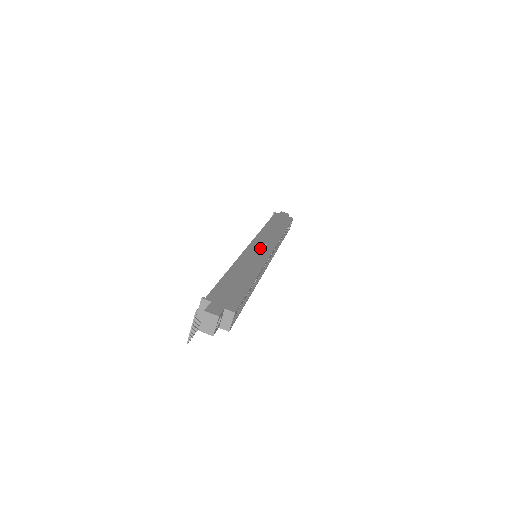
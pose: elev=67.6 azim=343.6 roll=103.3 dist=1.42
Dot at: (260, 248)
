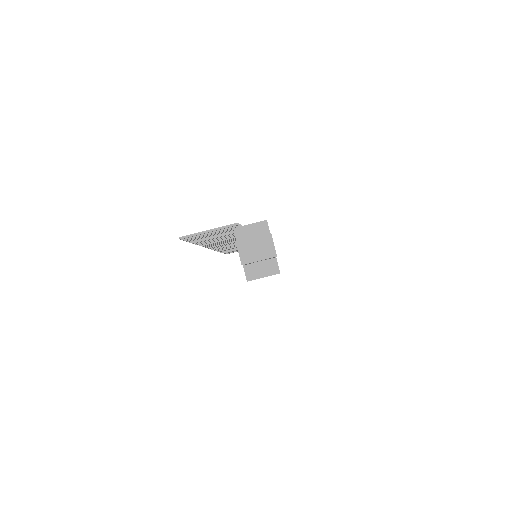
Dot at: occluded
